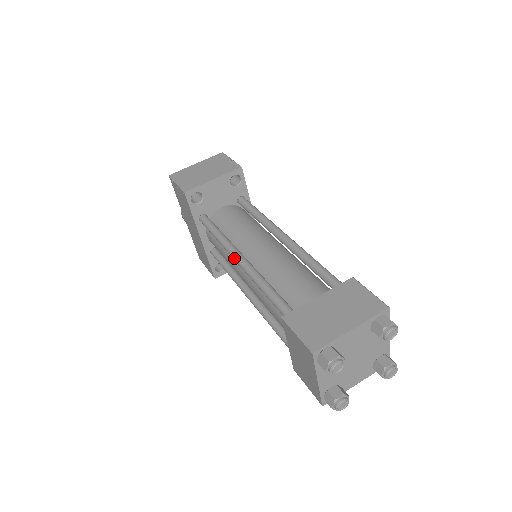
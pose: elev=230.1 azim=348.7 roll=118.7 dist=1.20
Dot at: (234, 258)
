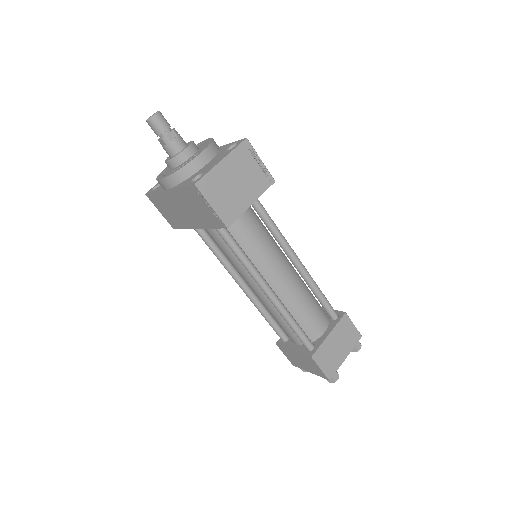
Dot at: (262, 289)
